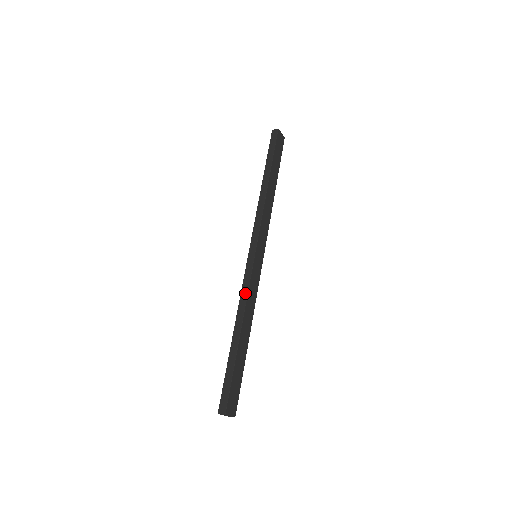
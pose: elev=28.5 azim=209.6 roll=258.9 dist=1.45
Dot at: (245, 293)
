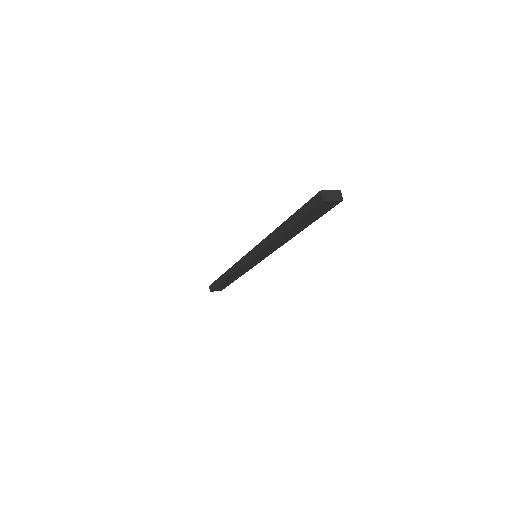
Dot at: (235, 268)
